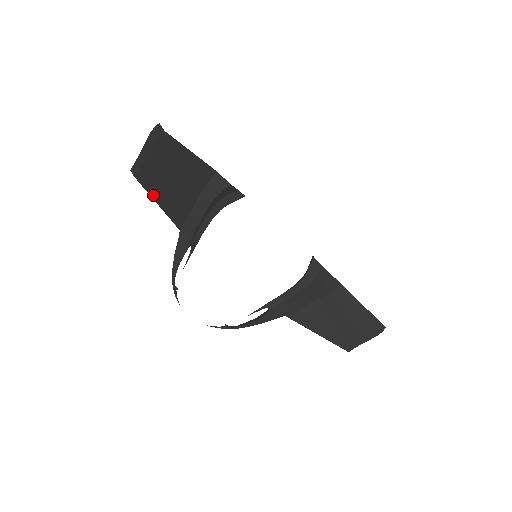
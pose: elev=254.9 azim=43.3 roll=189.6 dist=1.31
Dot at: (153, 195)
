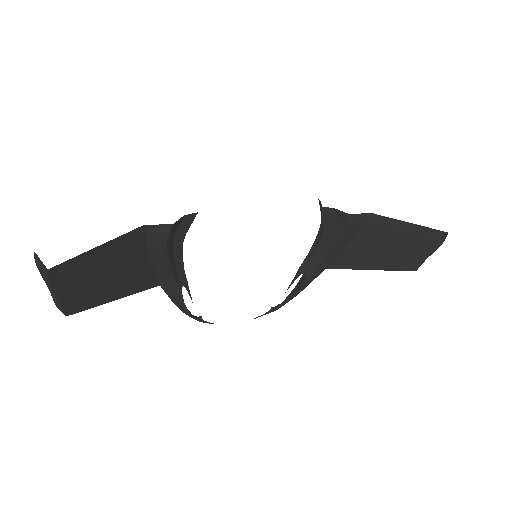
Dot at: (102, 302)
